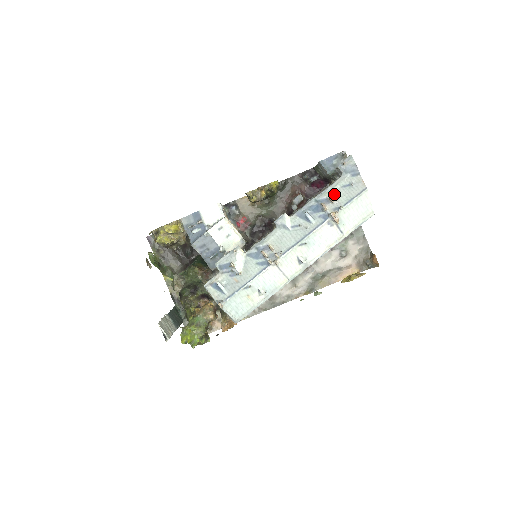
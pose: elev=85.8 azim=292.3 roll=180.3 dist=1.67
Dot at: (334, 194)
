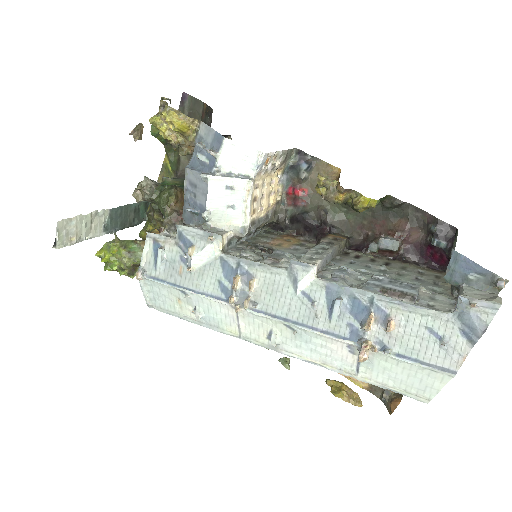
Dot at: (404, 323)
